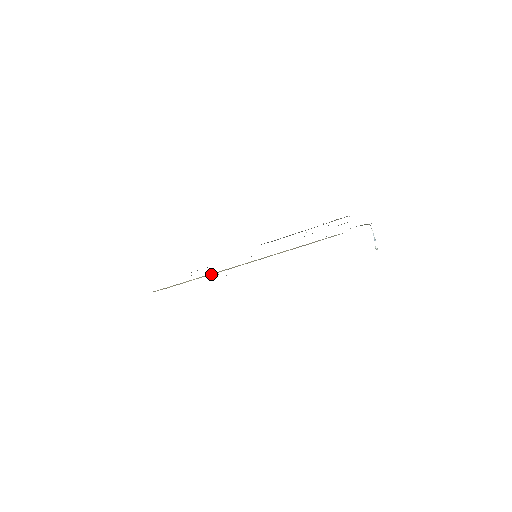
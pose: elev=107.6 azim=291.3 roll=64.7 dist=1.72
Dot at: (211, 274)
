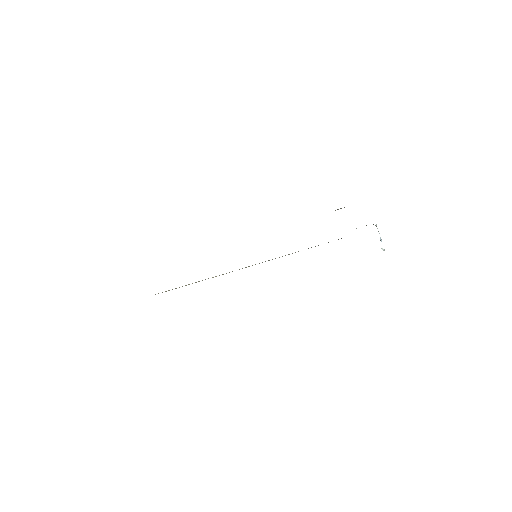
Dot at: occluded
